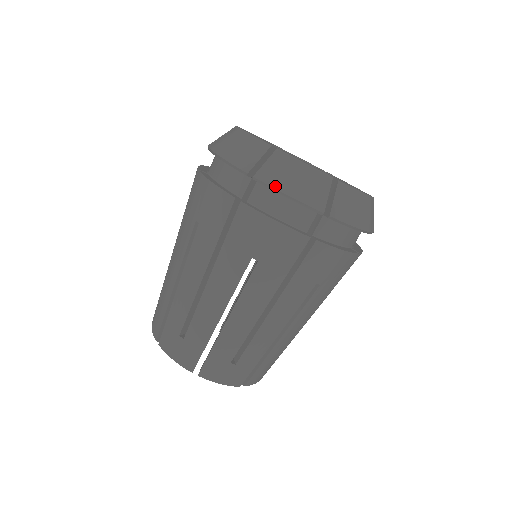
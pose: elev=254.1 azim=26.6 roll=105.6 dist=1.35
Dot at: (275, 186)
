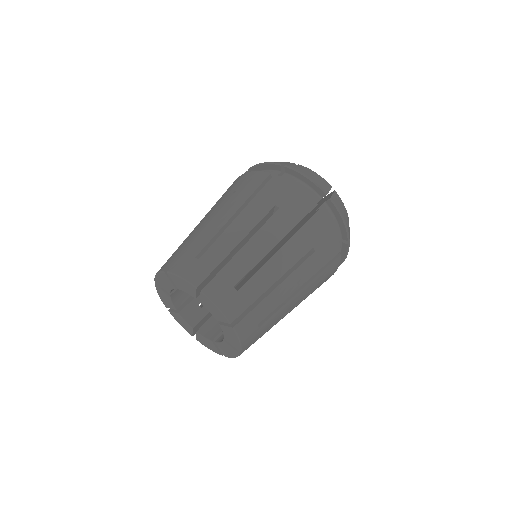
Dot at: (257, 164)
